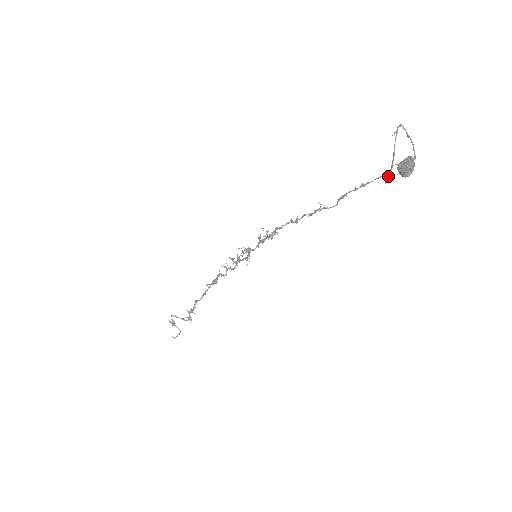
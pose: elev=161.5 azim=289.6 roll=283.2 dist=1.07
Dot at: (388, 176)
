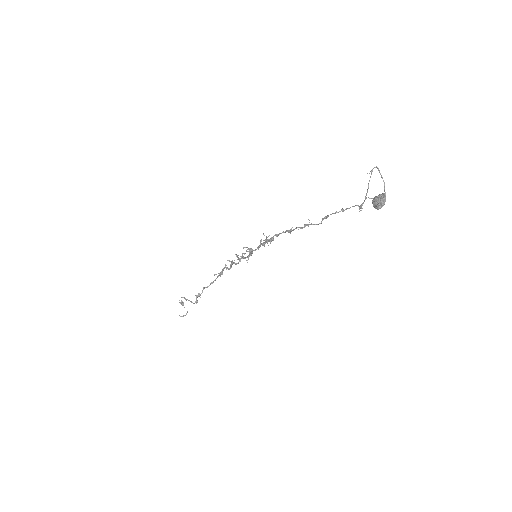
Dot at: (361, 206)
